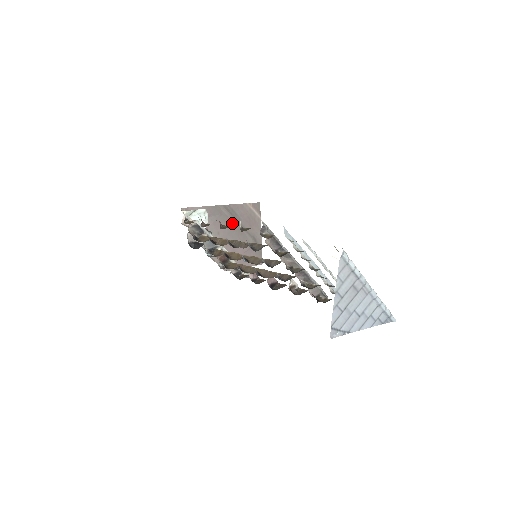
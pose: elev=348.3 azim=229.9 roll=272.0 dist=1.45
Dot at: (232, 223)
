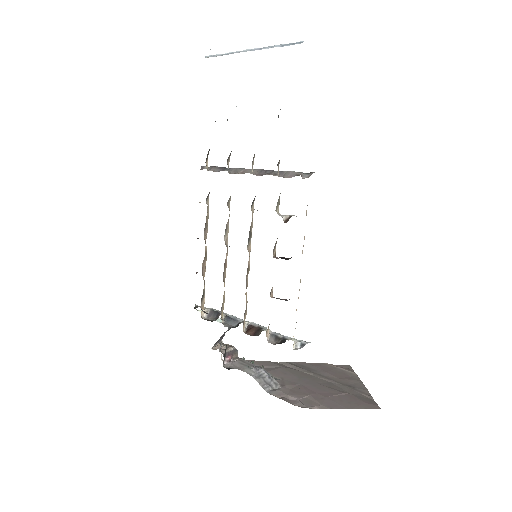
Dot at: (305, 374)
